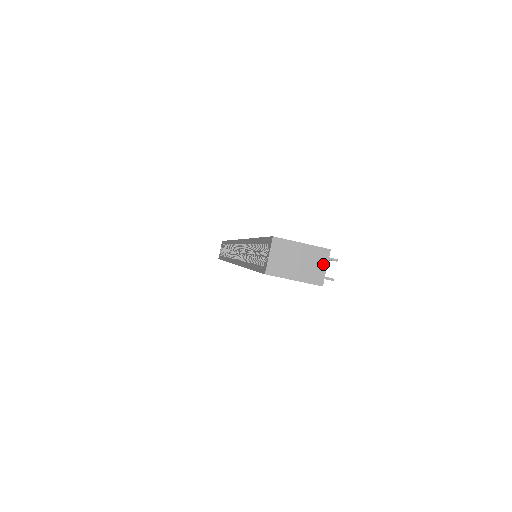
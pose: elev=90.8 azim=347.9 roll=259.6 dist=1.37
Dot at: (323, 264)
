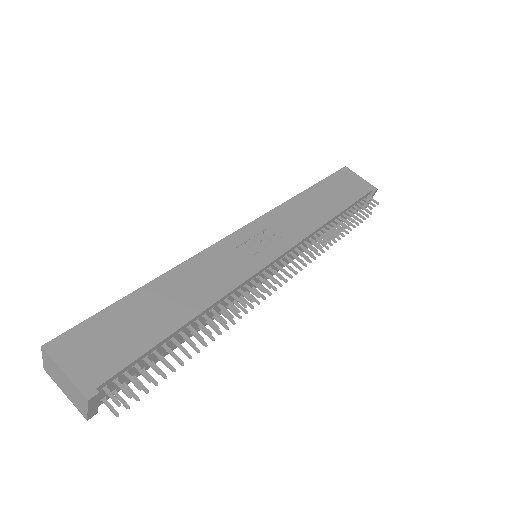
Dot at: (84, 405)
